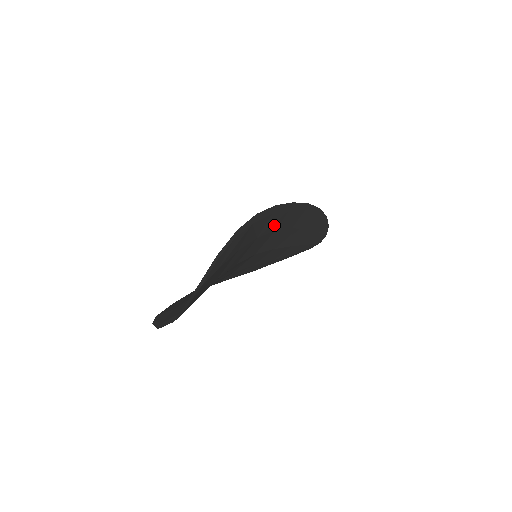
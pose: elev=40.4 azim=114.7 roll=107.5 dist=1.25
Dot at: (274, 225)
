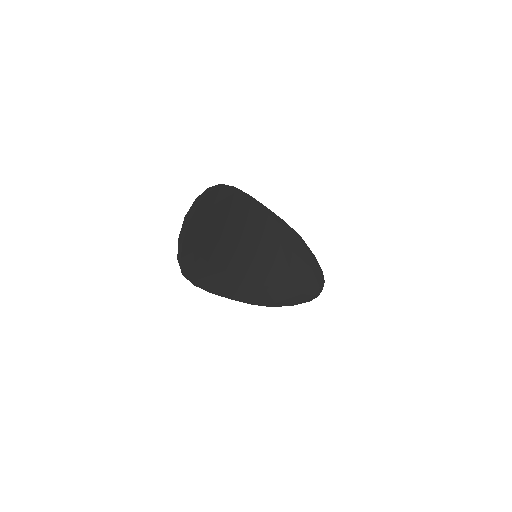
Dot at: (259, 222)
